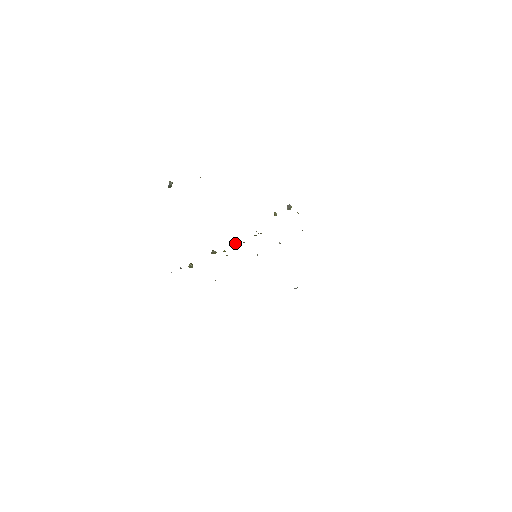
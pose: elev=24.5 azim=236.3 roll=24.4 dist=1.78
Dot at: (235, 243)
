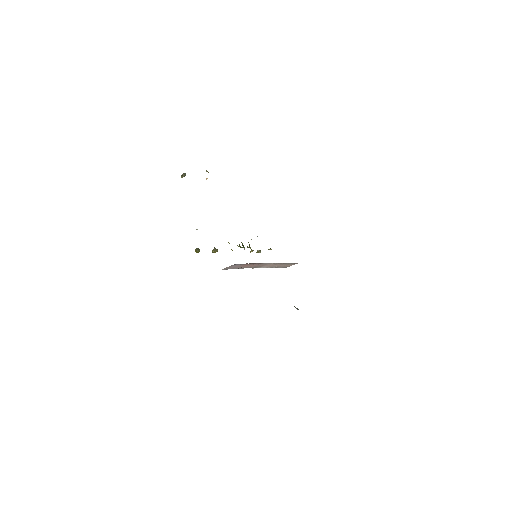
Dot at: occluded
